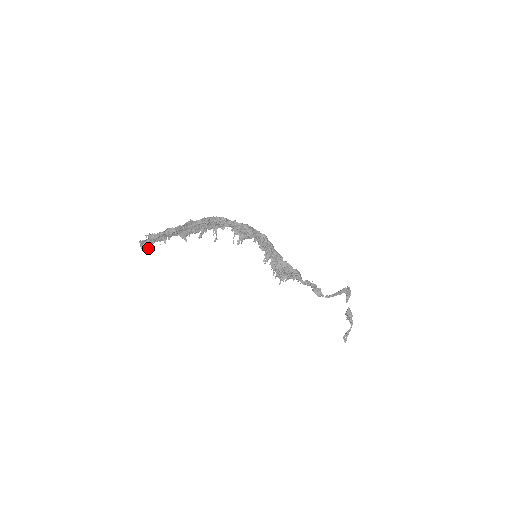
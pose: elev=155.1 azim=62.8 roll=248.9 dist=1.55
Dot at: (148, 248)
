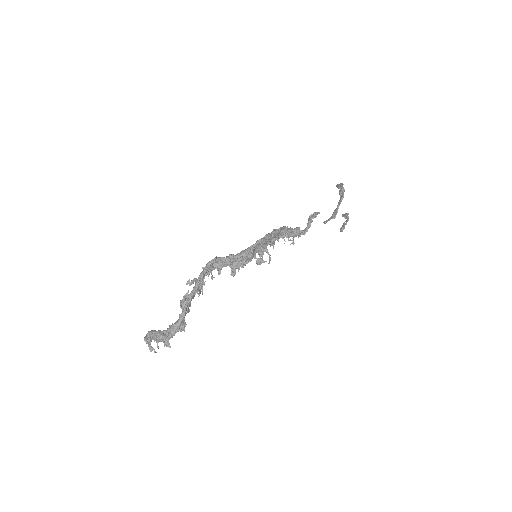
Dot at: occluded
